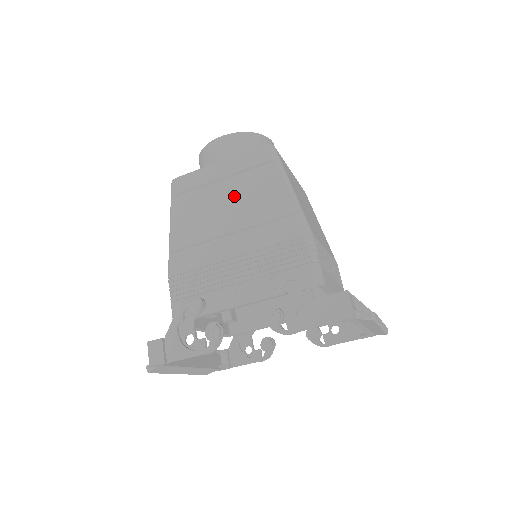
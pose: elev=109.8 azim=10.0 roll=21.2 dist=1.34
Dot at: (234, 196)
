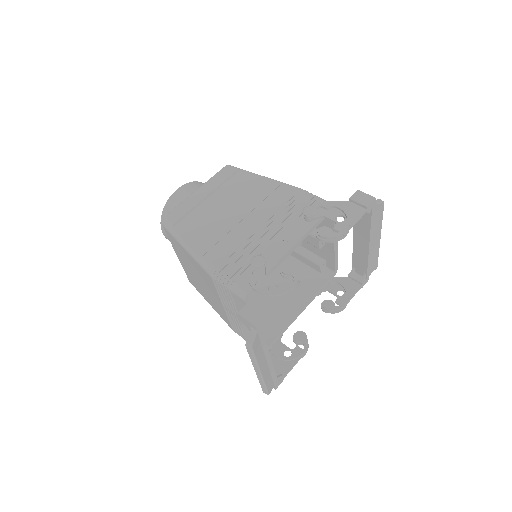
Dot at: (227, 200)
